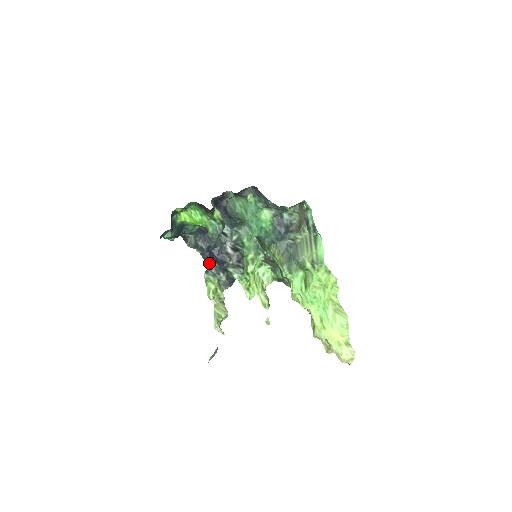
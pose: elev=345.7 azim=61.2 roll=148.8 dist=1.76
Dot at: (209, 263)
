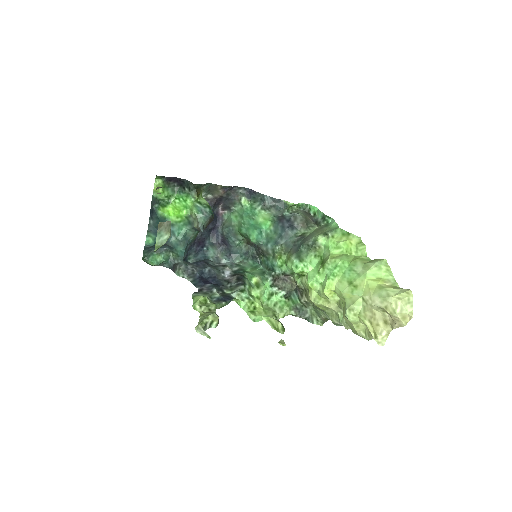
Dot at: (201, 287)
